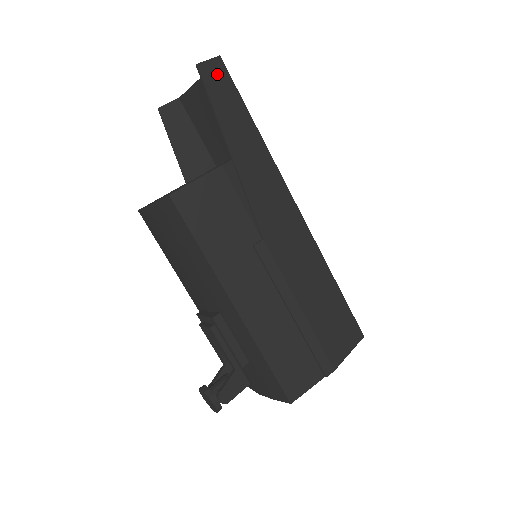
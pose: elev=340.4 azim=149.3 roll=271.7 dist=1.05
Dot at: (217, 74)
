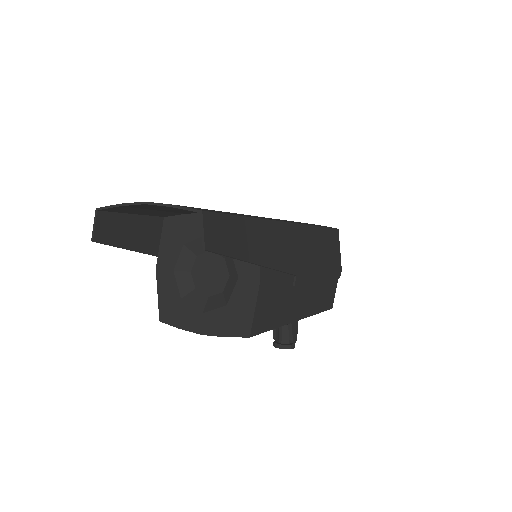
Dot at: (214, 229)
